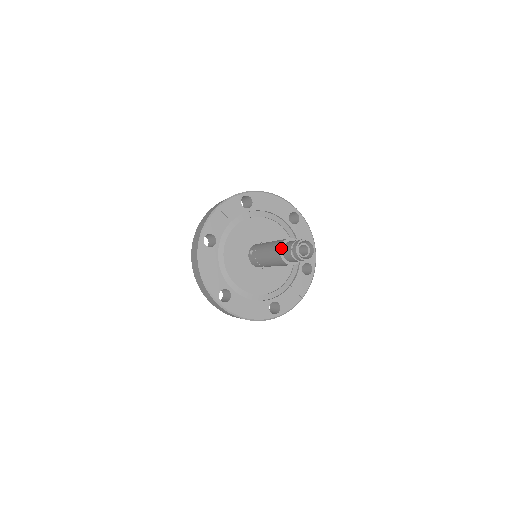
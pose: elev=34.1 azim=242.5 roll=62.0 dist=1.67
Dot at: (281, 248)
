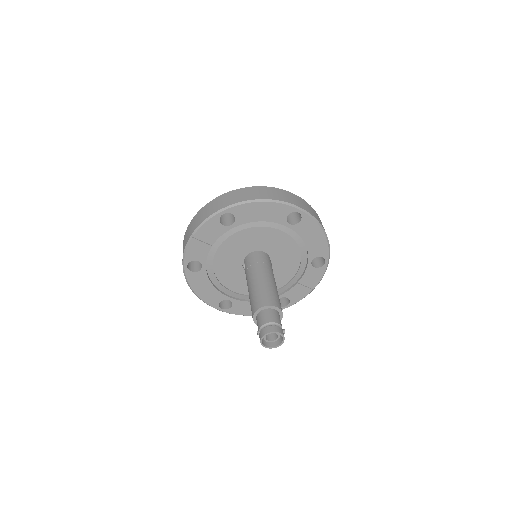
Dot at: (254, 317)
